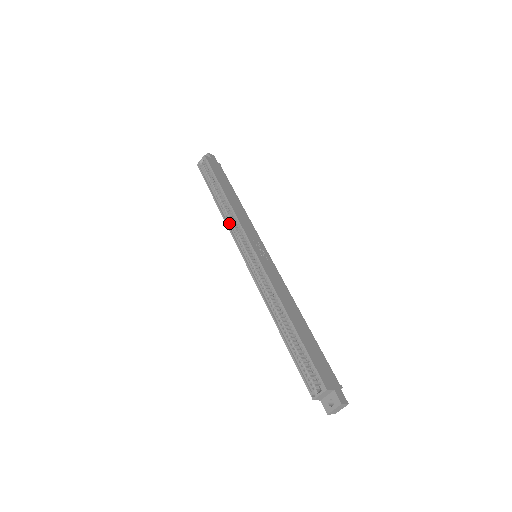
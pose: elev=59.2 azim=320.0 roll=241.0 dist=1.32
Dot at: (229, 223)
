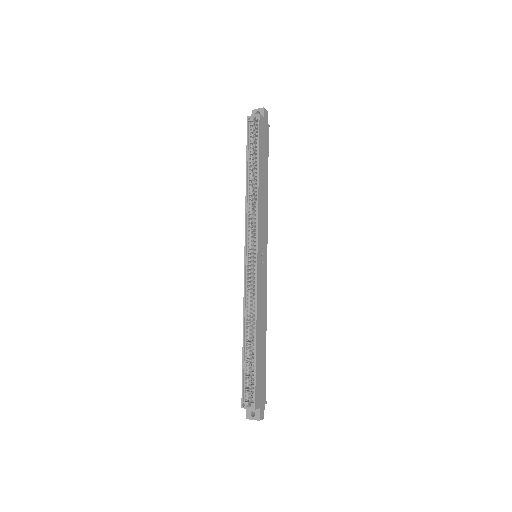
Dot at: (248, 210)
